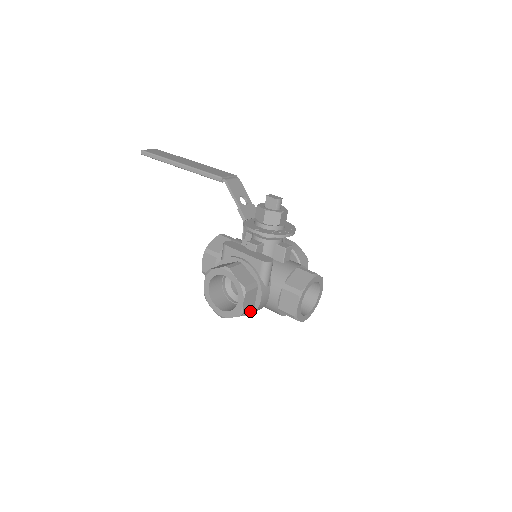
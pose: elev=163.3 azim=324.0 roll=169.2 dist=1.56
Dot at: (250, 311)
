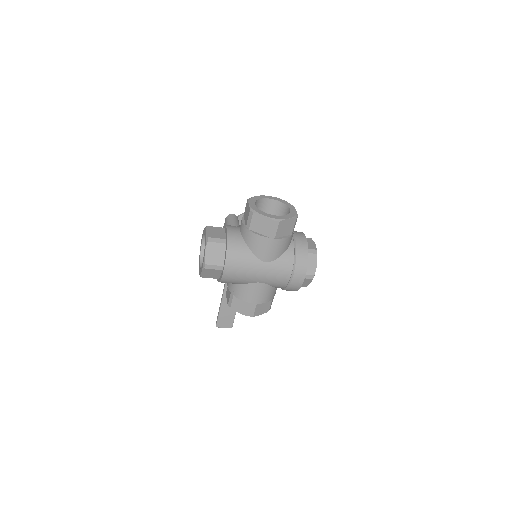
Dot at: (226, 246)
